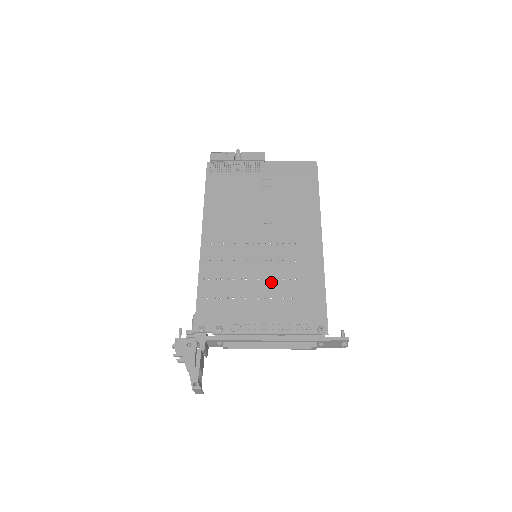
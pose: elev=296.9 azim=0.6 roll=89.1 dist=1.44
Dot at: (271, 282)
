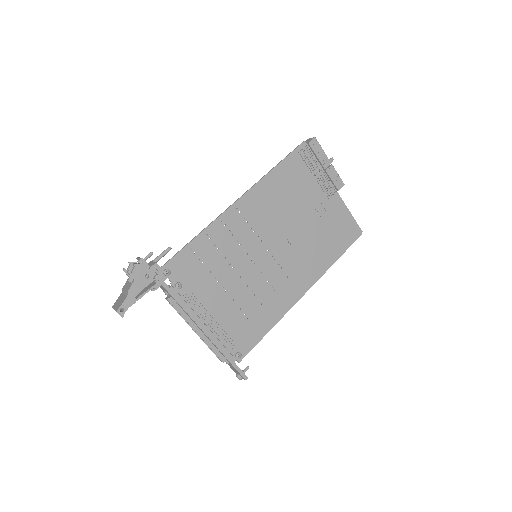
Dot at: (245, 288)
